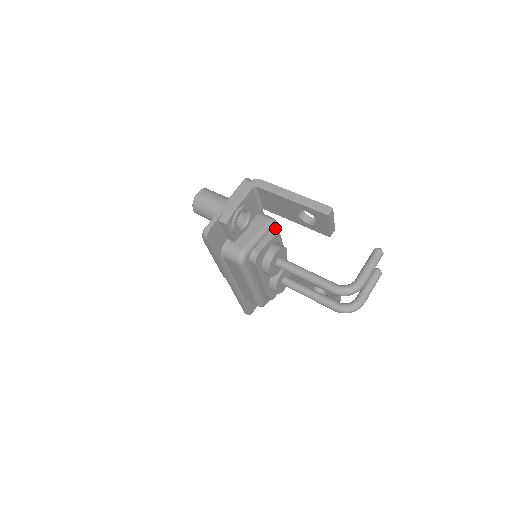
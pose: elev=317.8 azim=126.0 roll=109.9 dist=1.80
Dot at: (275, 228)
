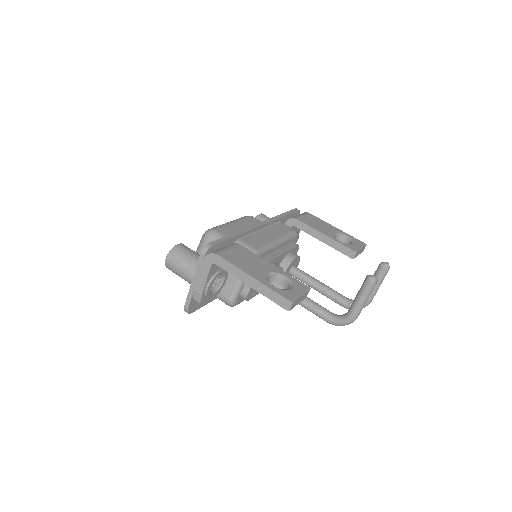
Dot at: occluded
